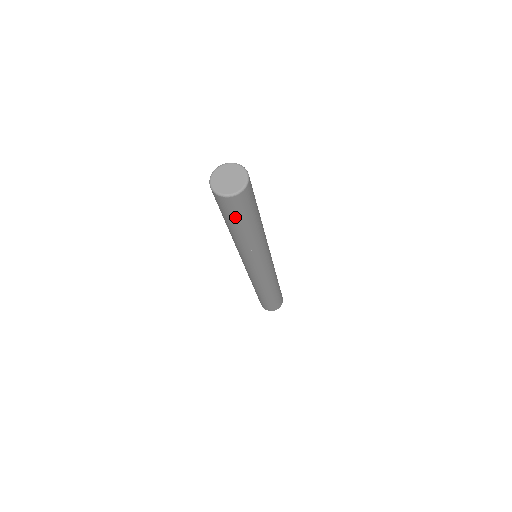
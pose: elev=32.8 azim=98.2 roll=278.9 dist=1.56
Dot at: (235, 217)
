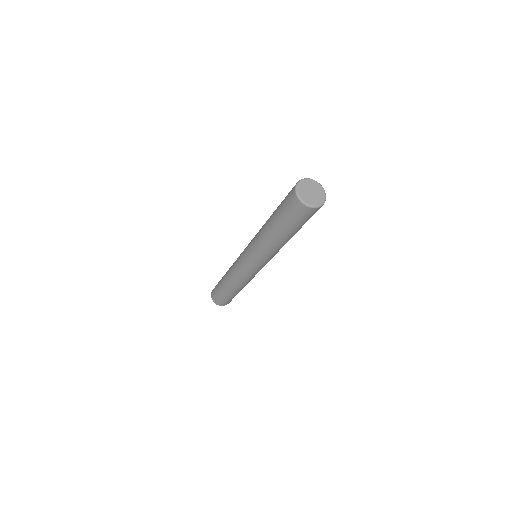
Dot at: (291, 221)
